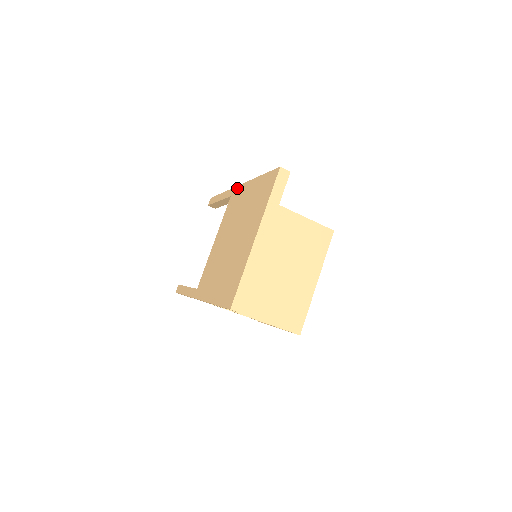
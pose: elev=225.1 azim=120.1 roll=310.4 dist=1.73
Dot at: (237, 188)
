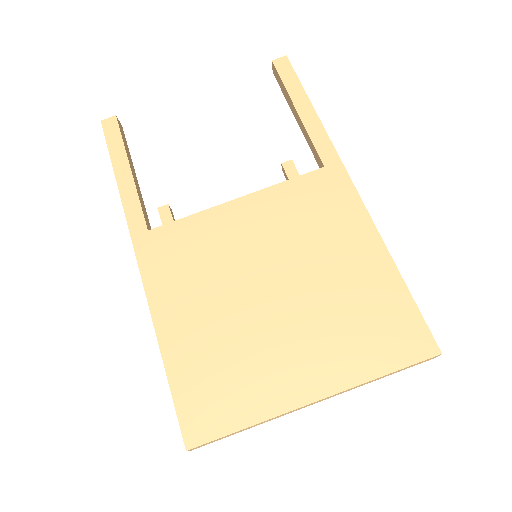
Dot at: (347, 182)
